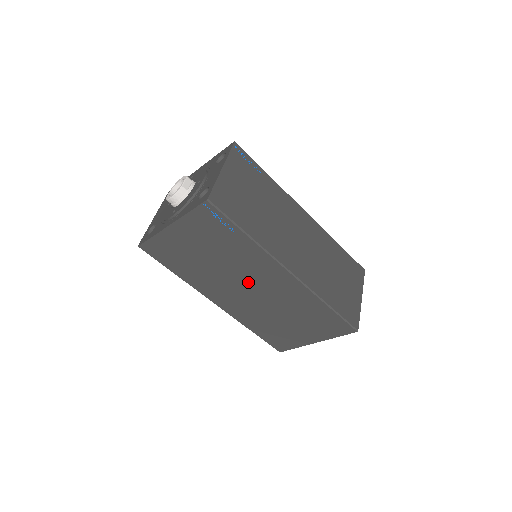
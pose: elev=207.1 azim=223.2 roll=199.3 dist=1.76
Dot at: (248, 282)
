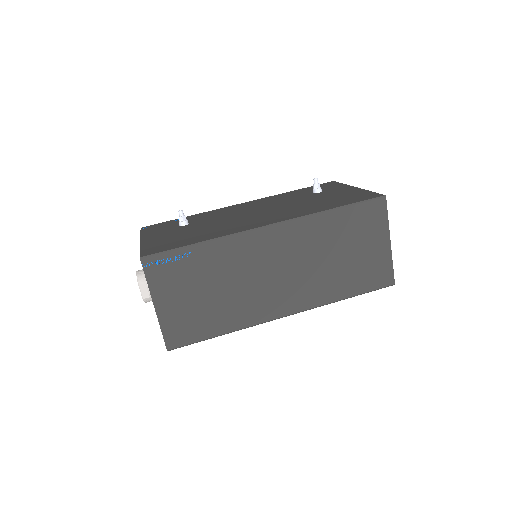
Dot at: occluded
